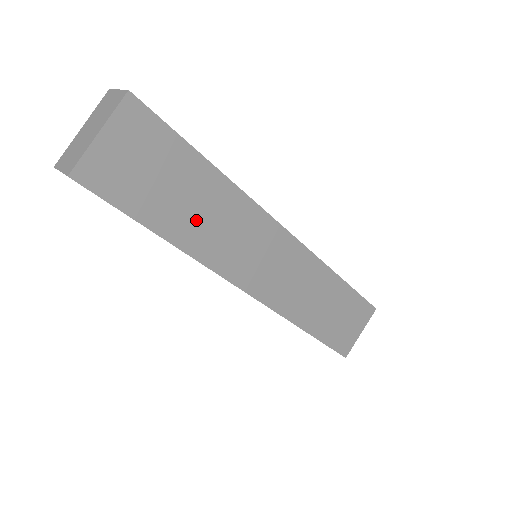
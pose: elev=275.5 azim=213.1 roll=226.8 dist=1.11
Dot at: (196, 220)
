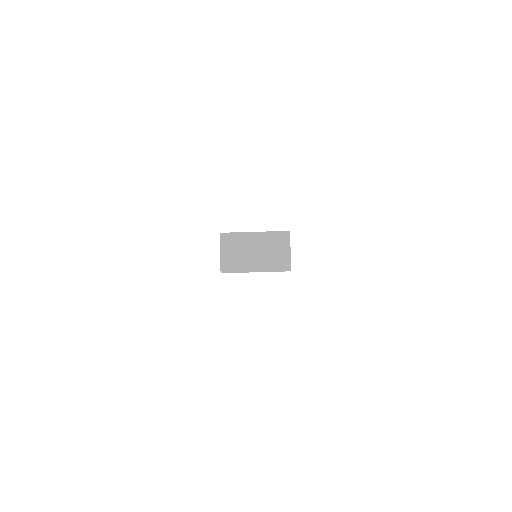
Dot at: occluded
